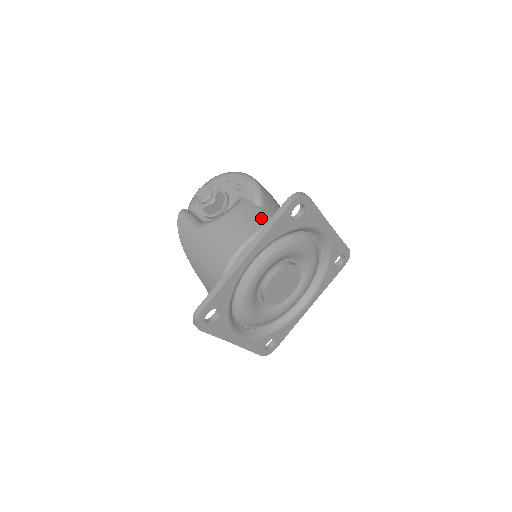
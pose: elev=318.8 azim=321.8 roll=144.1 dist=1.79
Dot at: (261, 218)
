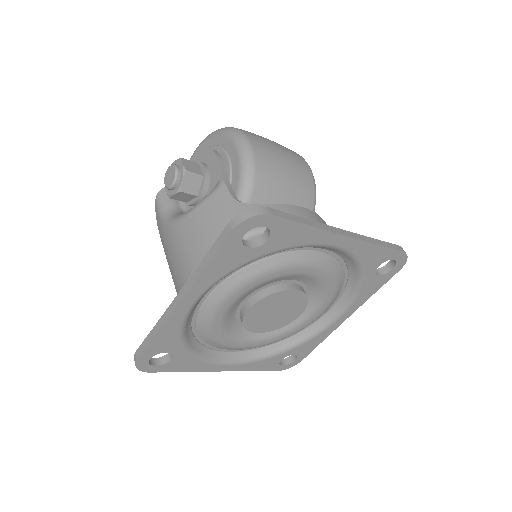
Dot at: occluded
